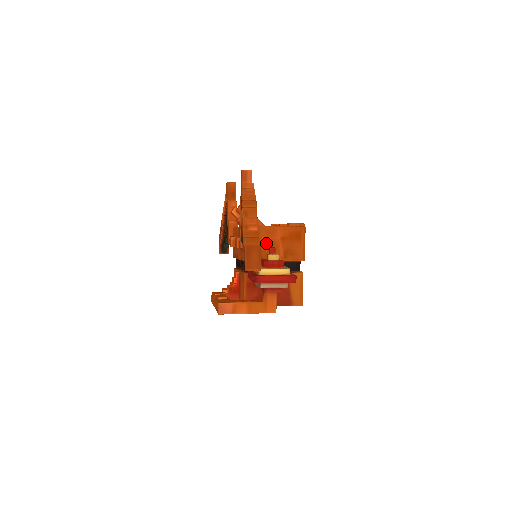
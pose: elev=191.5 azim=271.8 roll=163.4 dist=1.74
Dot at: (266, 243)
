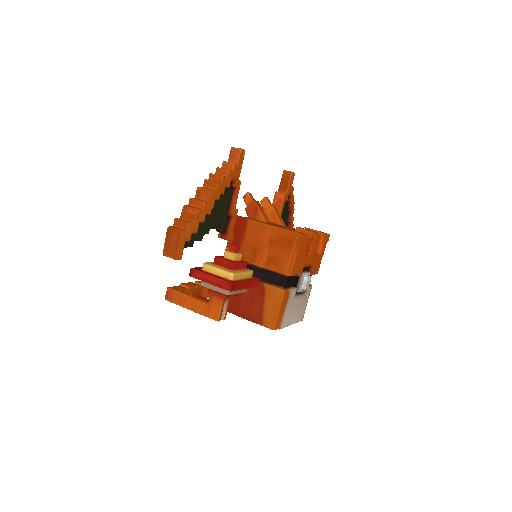
Dot at: (251, 241)
